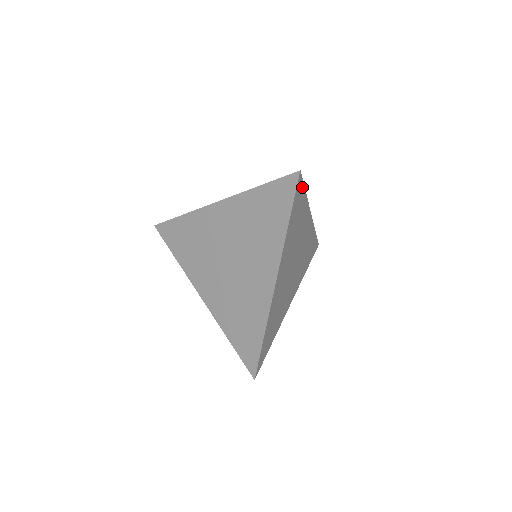
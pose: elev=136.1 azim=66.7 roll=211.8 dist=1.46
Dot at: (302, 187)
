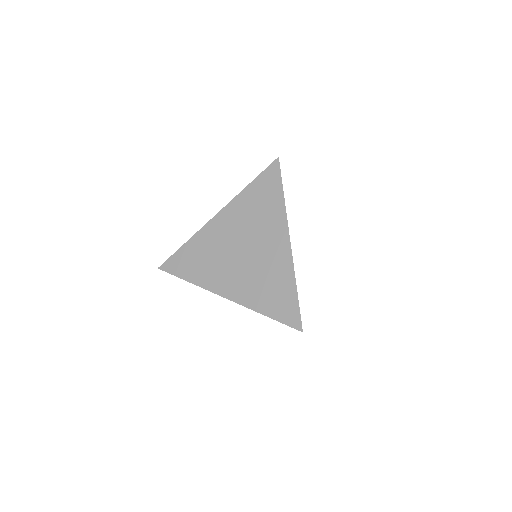
Dot at: (299, 309)
